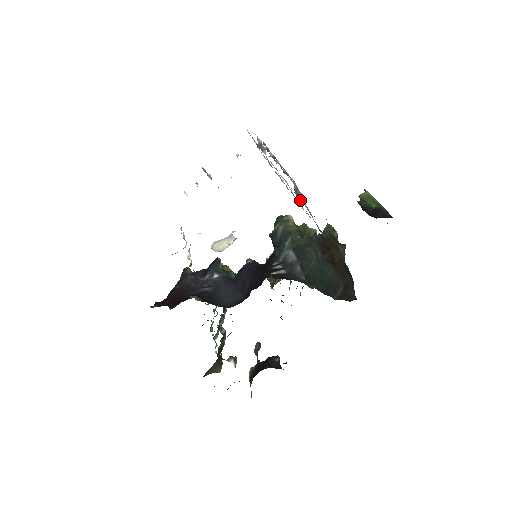
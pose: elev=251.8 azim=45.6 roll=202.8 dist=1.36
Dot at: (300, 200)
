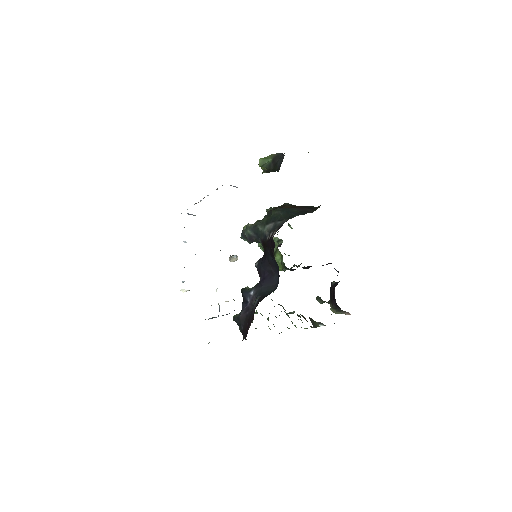
Dot at: occluded
